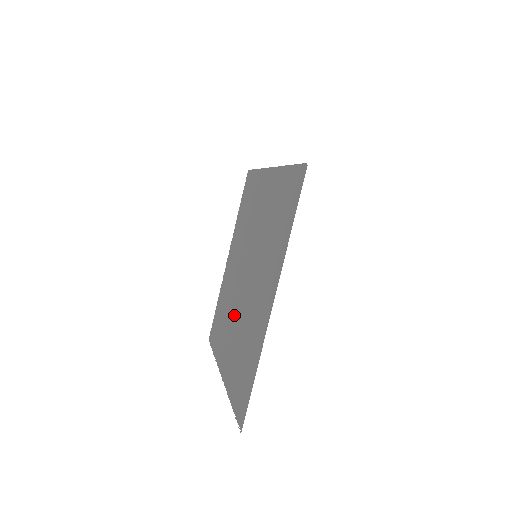
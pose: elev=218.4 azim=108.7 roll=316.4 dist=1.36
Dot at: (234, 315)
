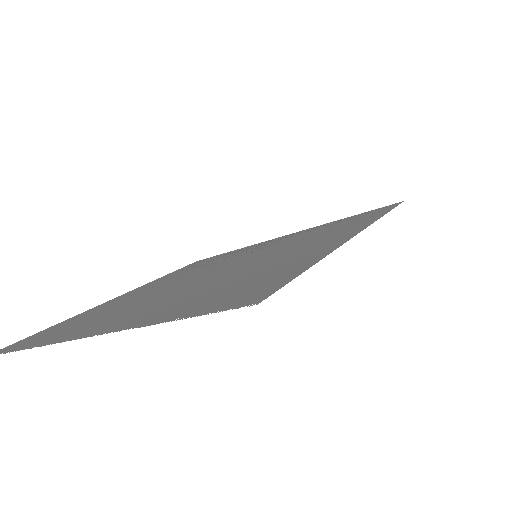
Dot at: (163, 295)
